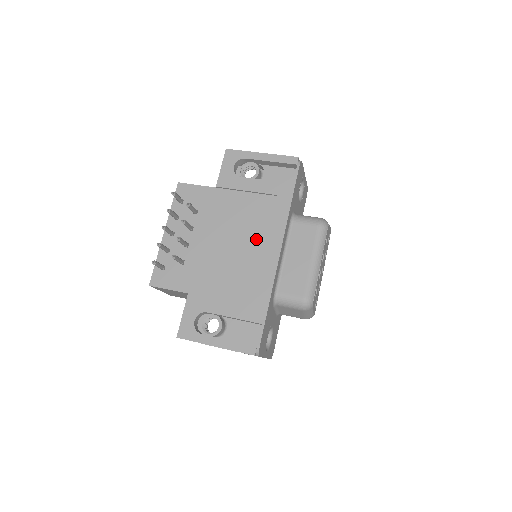
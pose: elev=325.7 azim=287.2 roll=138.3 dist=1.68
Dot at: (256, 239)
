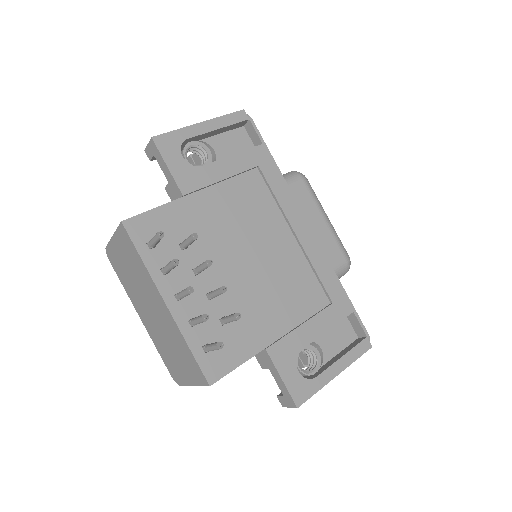
Dot at: (277, 230)
